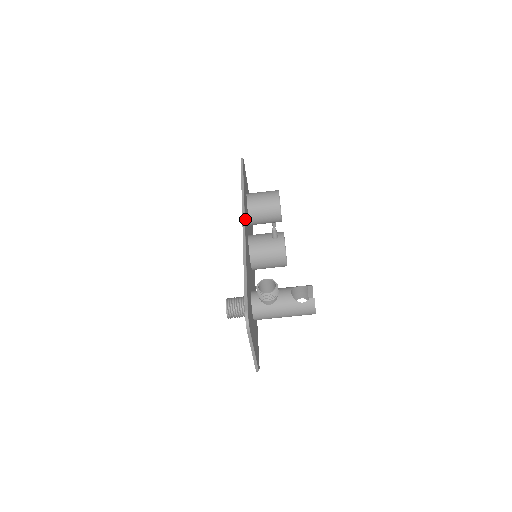
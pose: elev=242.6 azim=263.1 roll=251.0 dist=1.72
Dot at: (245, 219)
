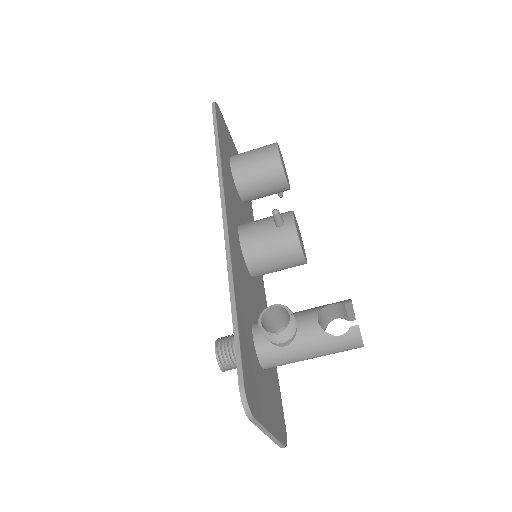
Dot at: (227, 204)
